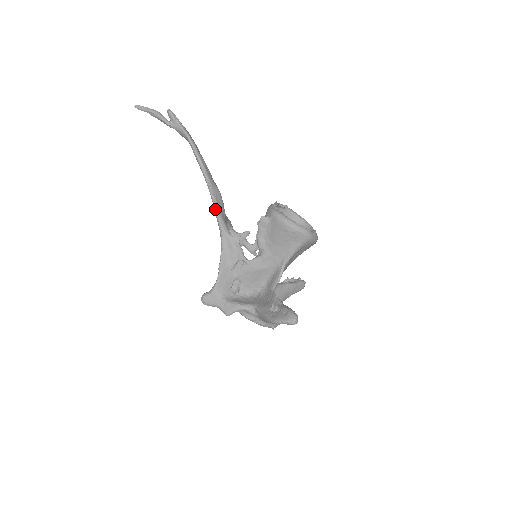
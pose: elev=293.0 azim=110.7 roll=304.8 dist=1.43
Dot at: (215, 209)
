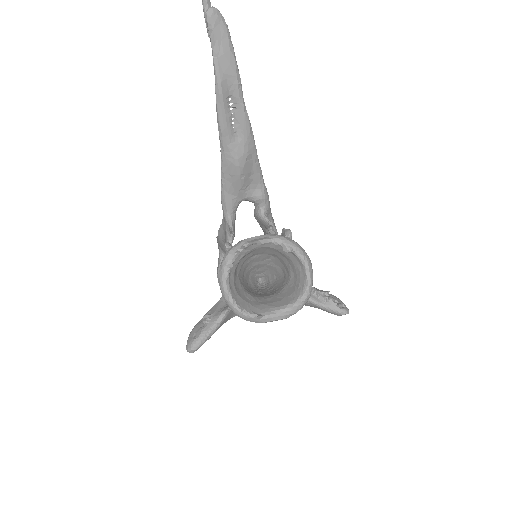
Dot at: (221, 182)
